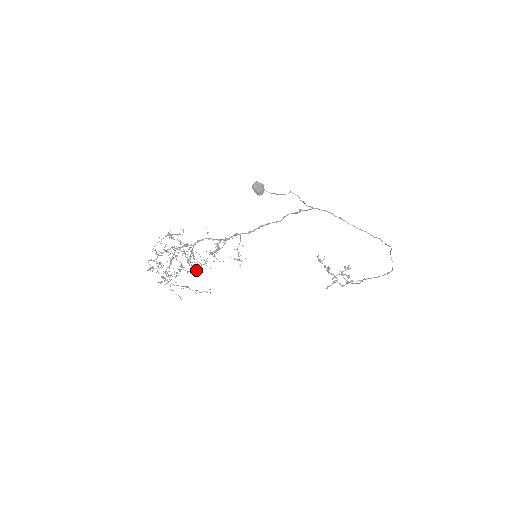
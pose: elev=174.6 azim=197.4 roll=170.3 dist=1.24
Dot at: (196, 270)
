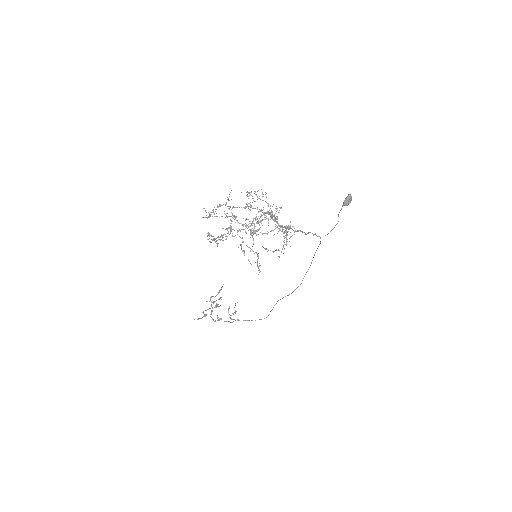
Dot at: (218, 243)
